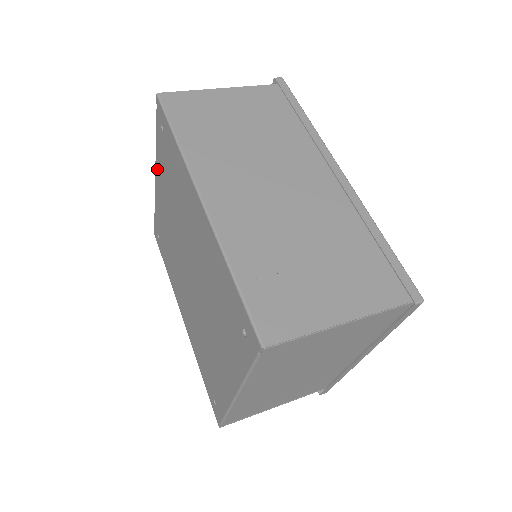
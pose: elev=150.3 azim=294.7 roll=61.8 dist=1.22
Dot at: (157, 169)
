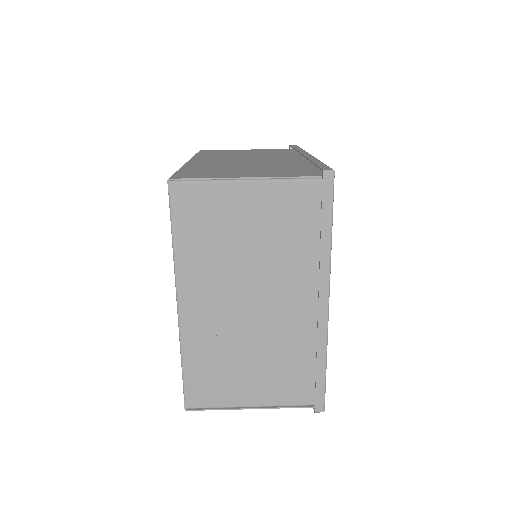
Dot at: occluded
